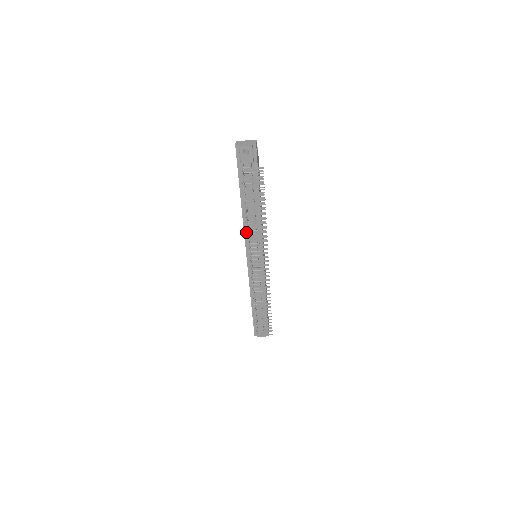
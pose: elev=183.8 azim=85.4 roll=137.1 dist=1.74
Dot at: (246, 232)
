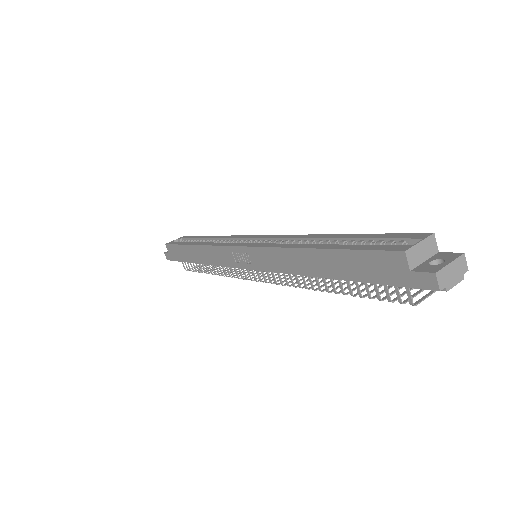
Dot at: (284, 271)
